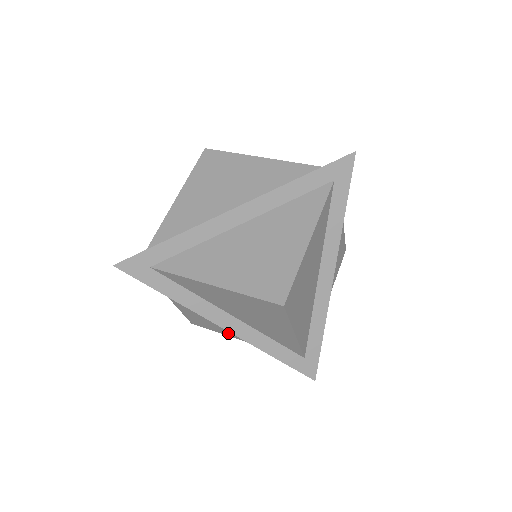
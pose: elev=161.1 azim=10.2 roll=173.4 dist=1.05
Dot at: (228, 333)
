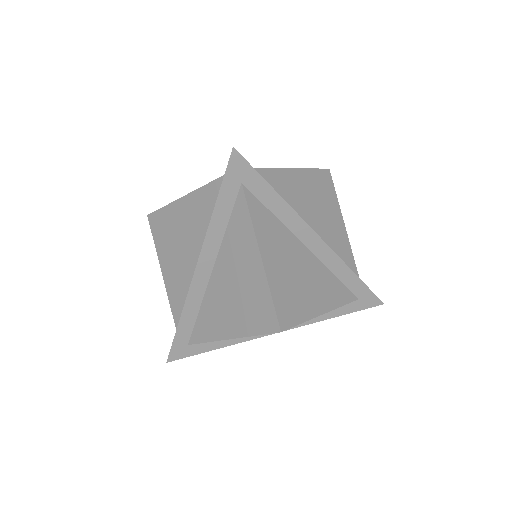
Dot at: occluded
